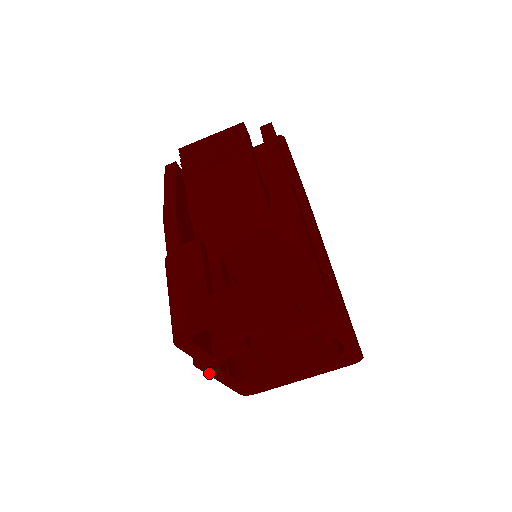
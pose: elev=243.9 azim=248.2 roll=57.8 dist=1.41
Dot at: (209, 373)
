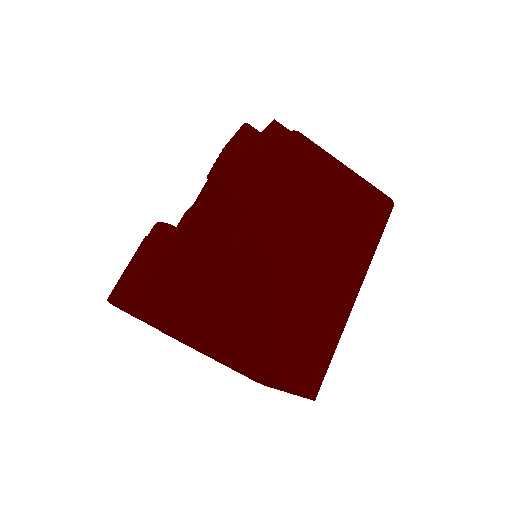
Dot at: occluded
